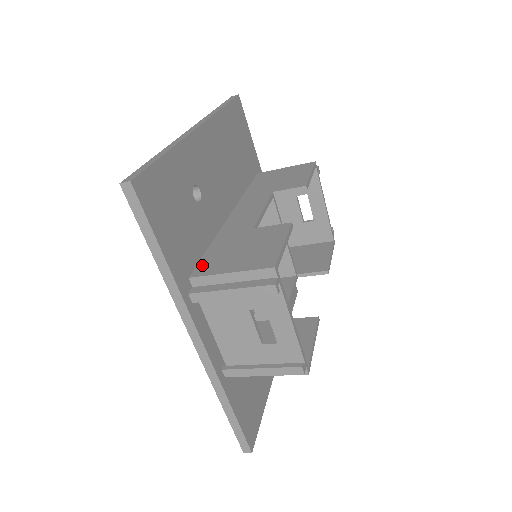
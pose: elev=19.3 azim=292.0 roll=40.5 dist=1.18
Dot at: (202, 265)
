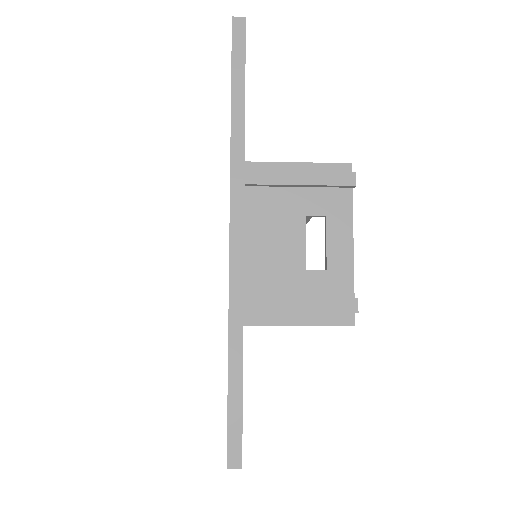
Dot at: occluded
